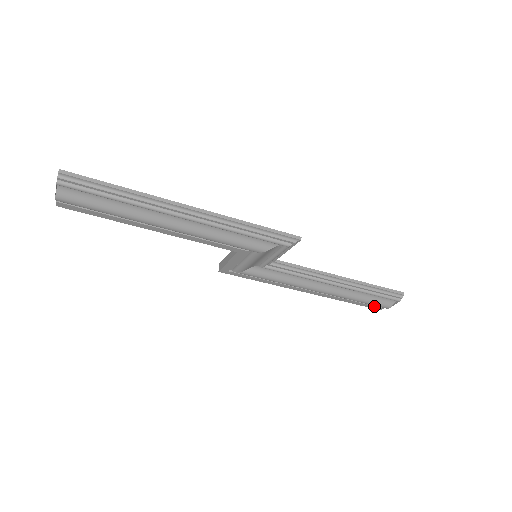
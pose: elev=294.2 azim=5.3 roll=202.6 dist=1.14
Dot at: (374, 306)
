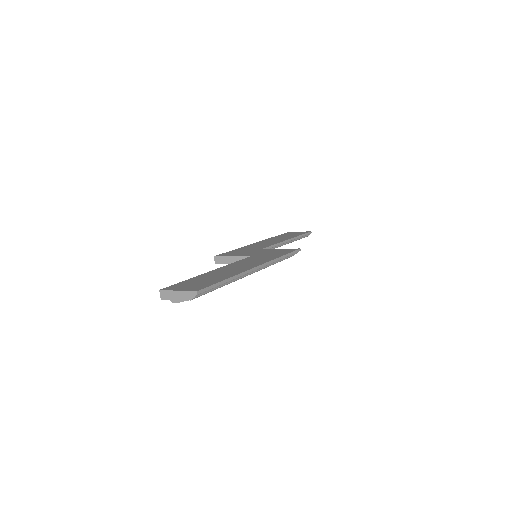
Dot at: occluded
